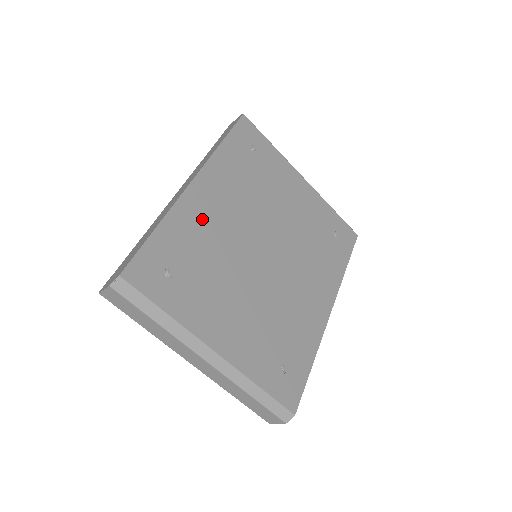
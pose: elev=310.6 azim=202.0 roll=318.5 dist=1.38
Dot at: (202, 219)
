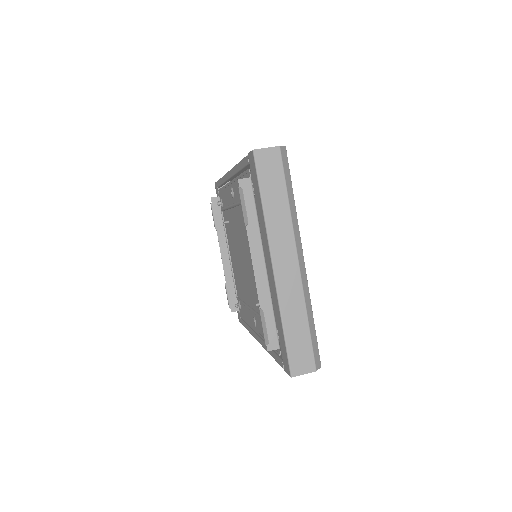
Dot at: occluded
